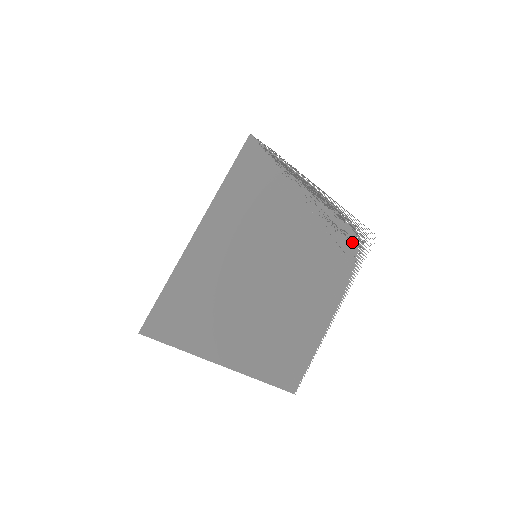
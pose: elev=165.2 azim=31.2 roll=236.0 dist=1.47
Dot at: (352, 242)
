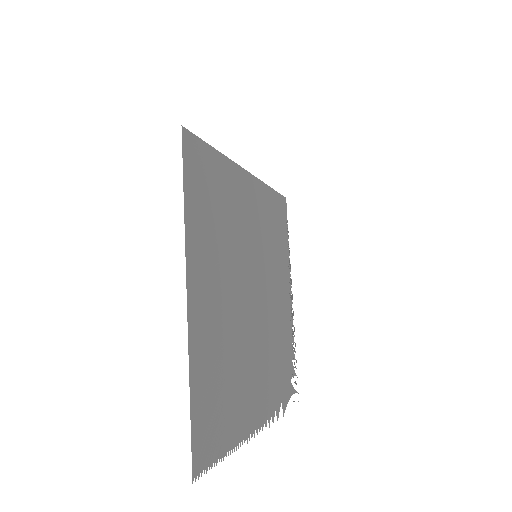
Dot at: (289, 374)
